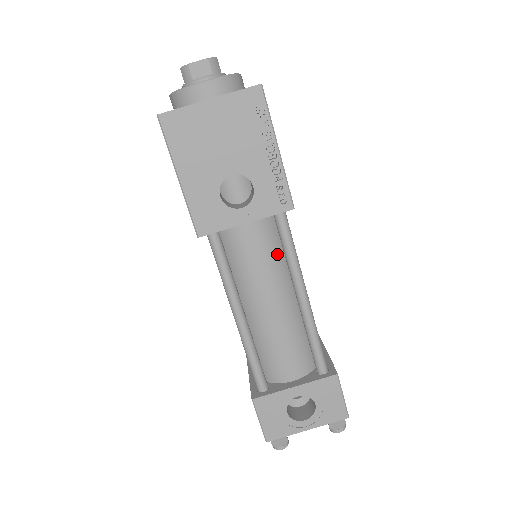
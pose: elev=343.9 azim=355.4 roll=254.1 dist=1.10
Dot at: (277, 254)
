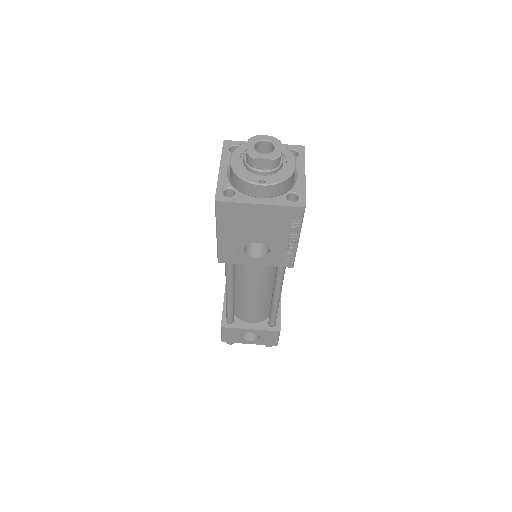
Dot at: (270, 273)
